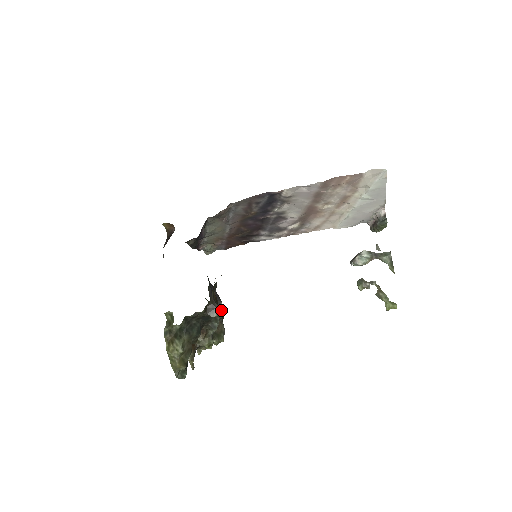
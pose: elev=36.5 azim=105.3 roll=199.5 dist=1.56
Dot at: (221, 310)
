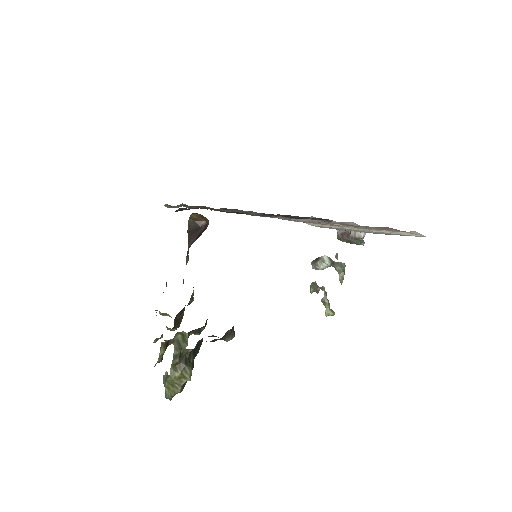
Dot at: (192, 298)
